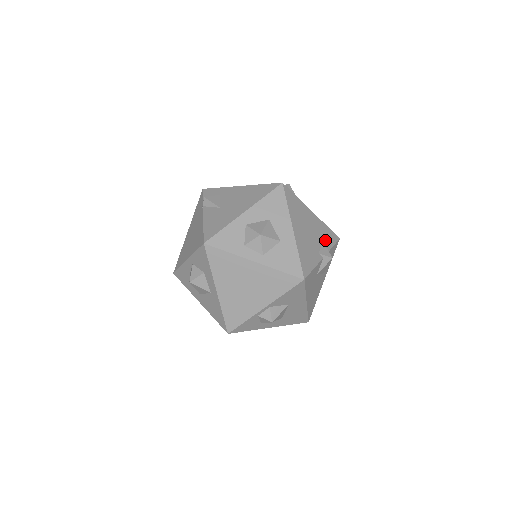
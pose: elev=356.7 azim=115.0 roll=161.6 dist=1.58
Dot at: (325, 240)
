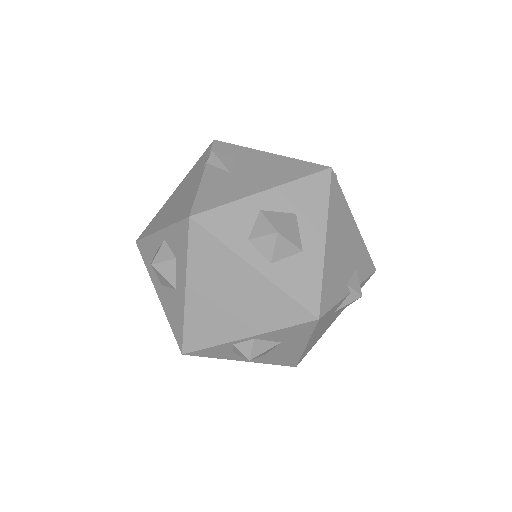
Dot at: (359, 267)
